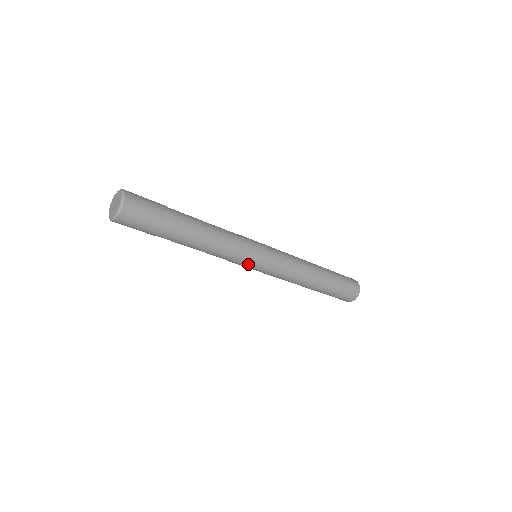
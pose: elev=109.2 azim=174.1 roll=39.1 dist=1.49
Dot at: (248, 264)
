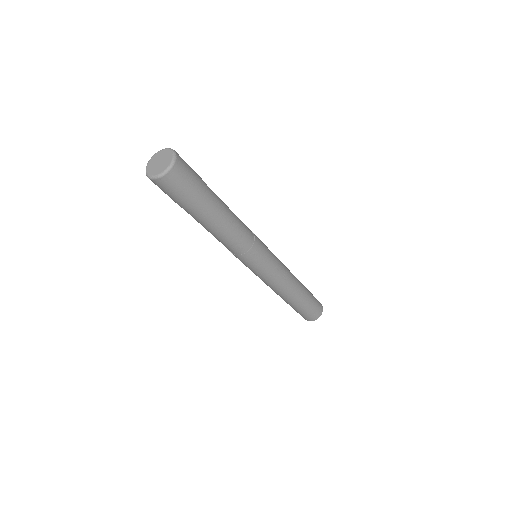
Dot at: (259, 257)
